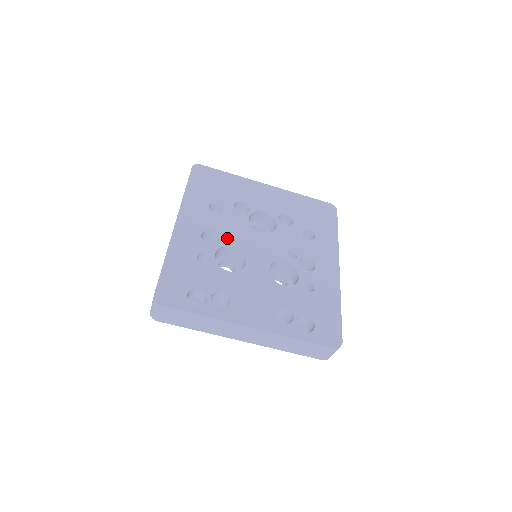
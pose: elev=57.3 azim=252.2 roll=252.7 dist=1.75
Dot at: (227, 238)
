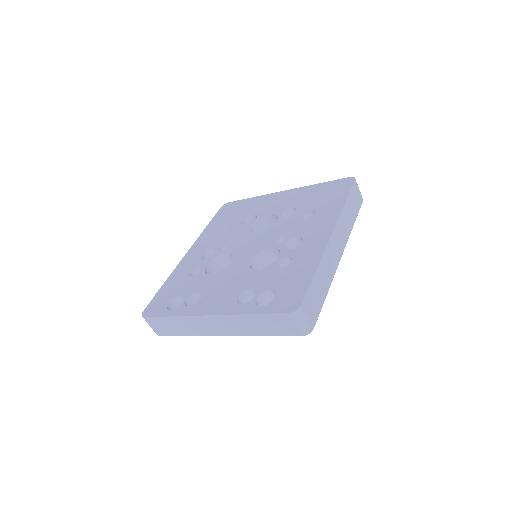
Dot at: occluded
